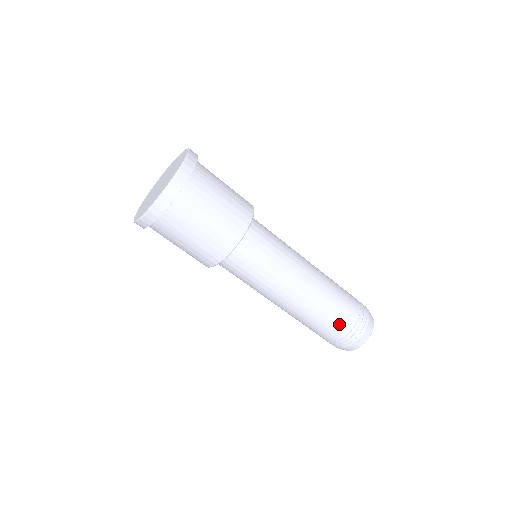
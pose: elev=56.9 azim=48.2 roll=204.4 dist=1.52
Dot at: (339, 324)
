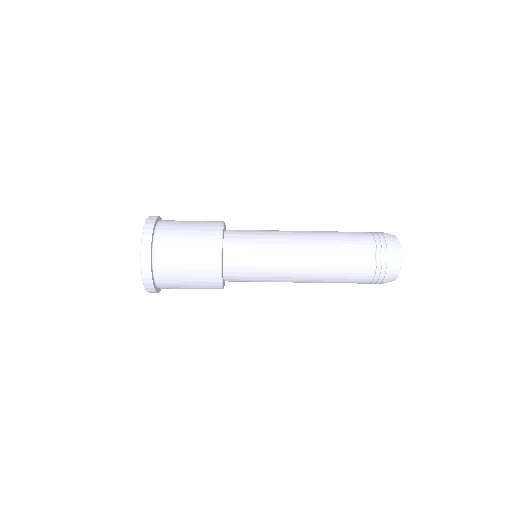
Dot at: occluded
